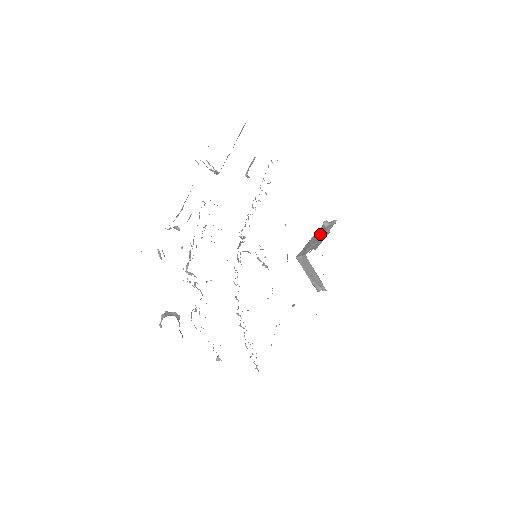
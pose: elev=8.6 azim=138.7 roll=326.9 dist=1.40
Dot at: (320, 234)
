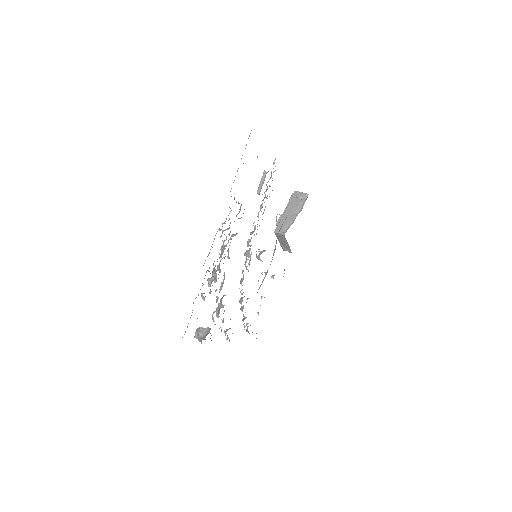
Dot at: (294, 208)
